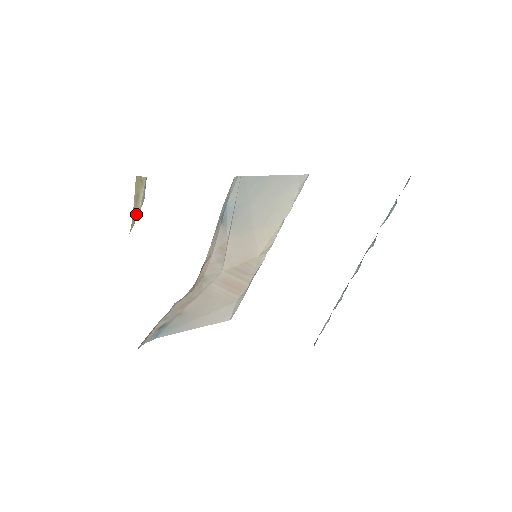
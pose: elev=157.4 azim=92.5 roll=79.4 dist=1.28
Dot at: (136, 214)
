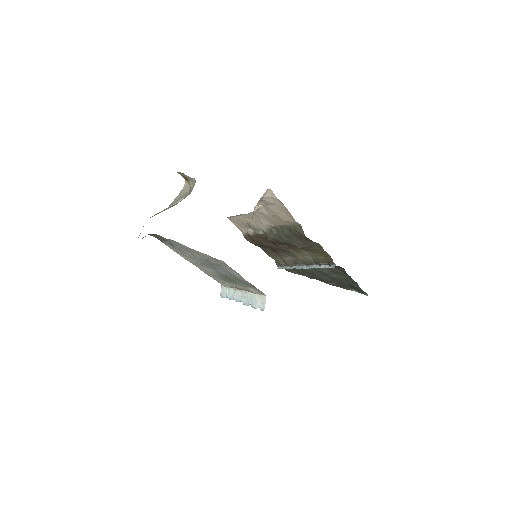
Dot at: (180, 201)
